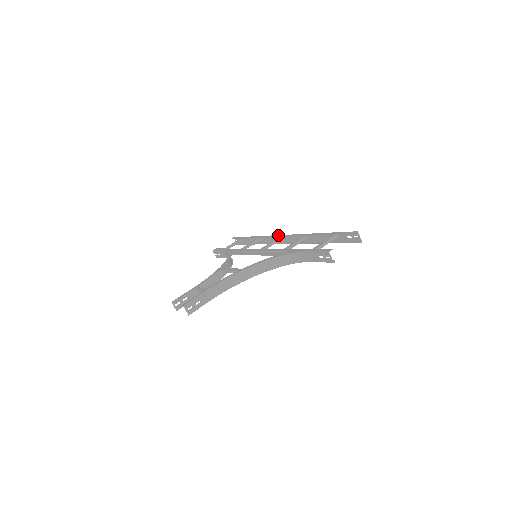
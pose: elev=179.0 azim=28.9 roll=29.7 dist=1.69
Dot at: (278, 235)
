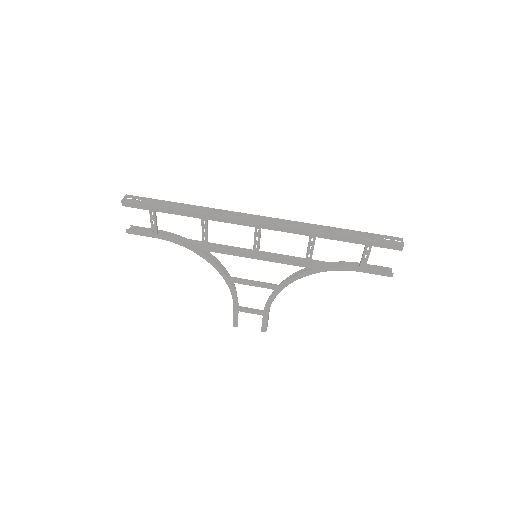
Dot at: (251, 223)
